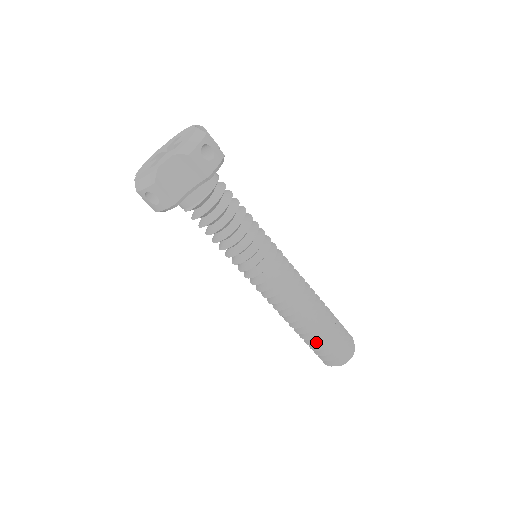
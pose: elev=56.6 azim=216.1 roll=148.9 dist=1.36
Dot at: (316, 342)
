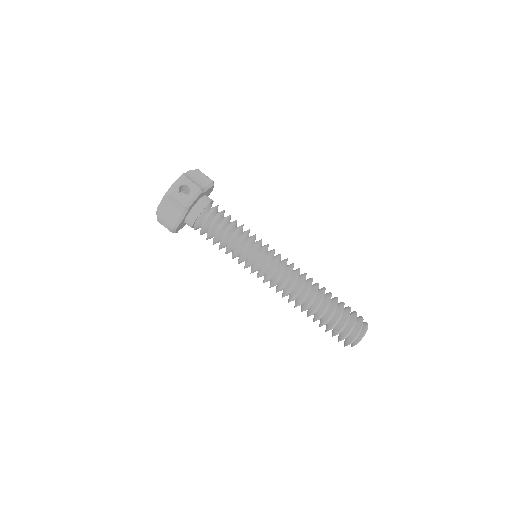
Dot at: (321, 324)
